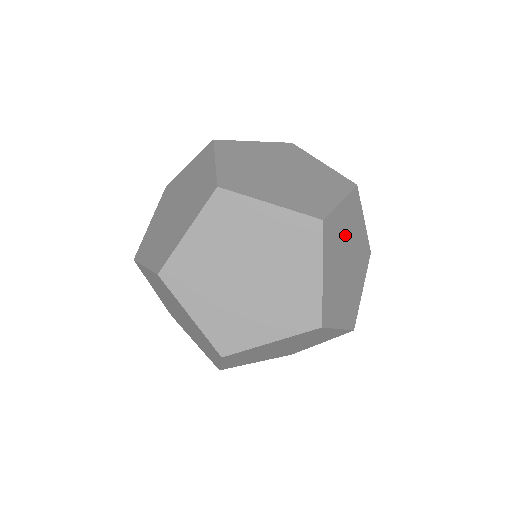
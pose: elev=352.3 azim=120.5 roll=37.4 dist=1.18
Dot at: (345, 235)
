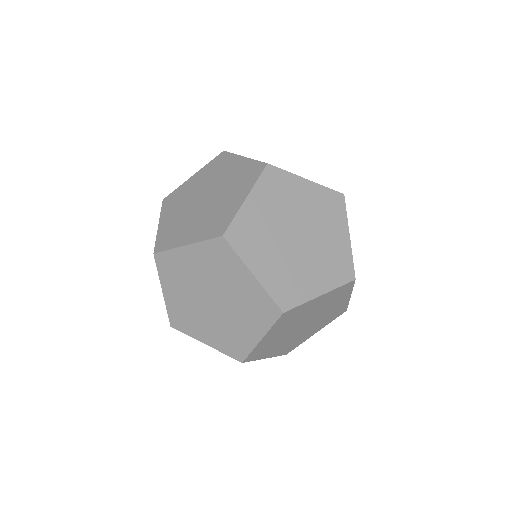
Dot at: (285, 331)
